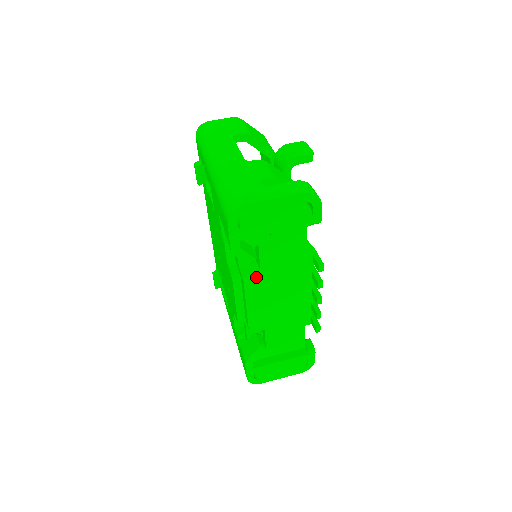
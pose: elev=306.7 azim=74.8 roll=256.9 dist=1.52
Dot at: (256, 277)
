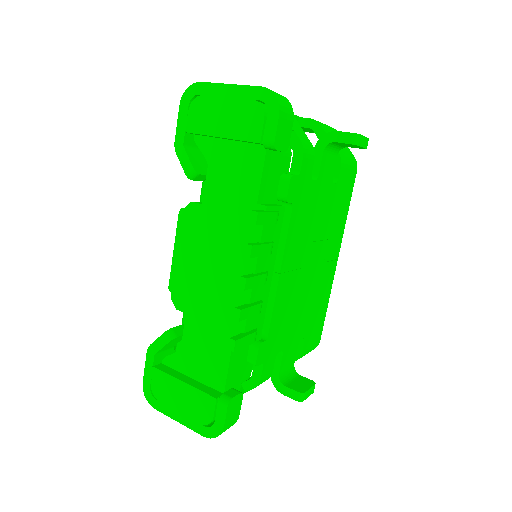
Dot at: (196, 212)
